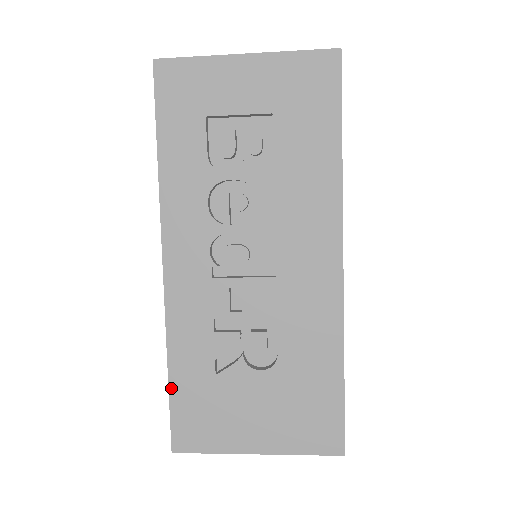
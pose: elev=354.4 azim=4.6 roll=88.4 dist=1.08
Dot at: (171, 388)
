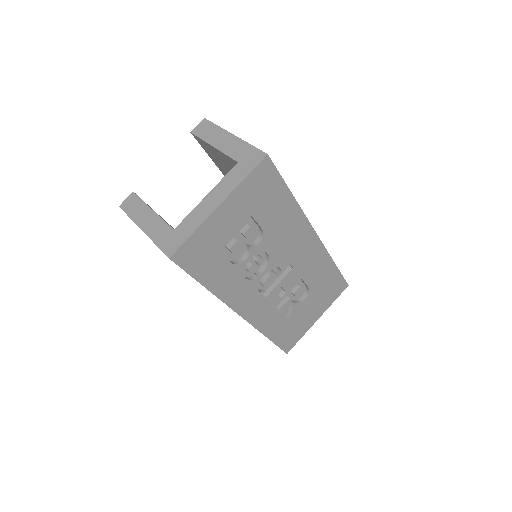
Dot at: (274, 341)
